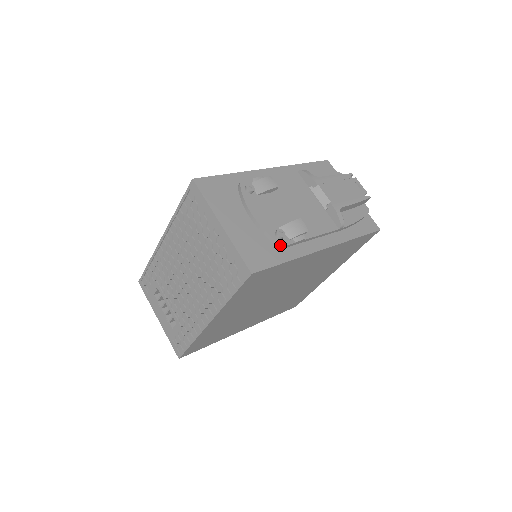
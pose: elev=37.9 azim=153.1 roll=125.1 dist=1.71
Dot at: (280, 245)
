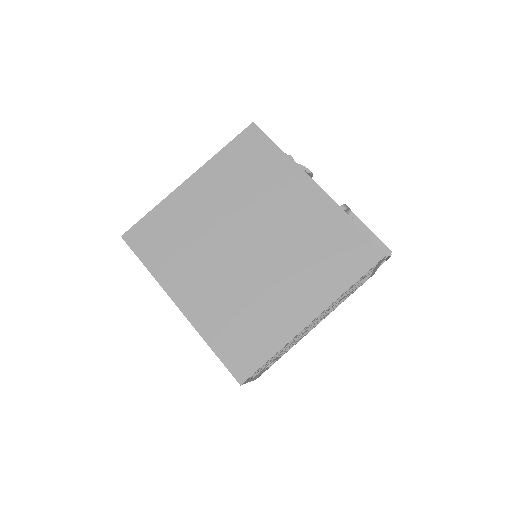
Dot at: occluded
